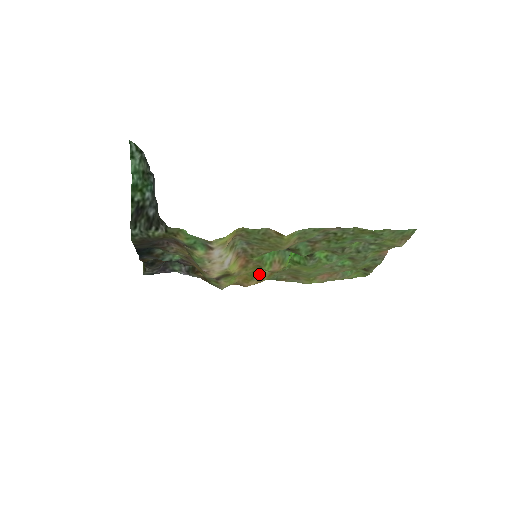
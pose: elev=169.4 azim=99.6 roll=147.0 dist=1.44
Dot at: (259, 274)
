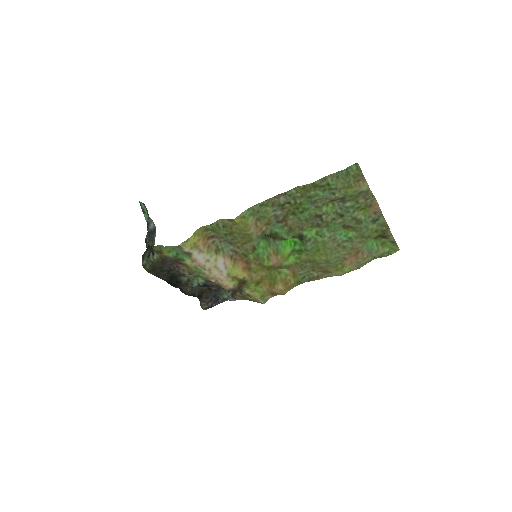
Dot at: (279, 276)
